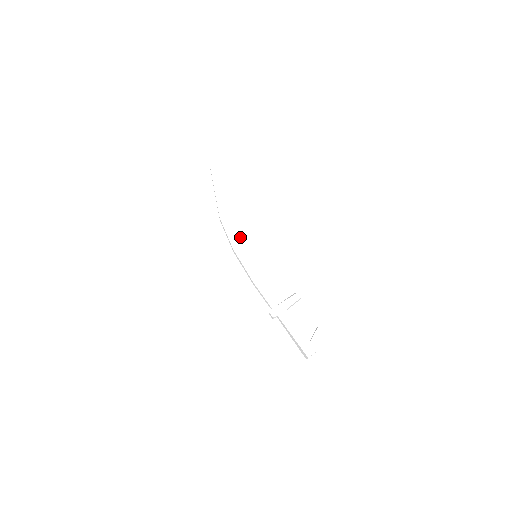
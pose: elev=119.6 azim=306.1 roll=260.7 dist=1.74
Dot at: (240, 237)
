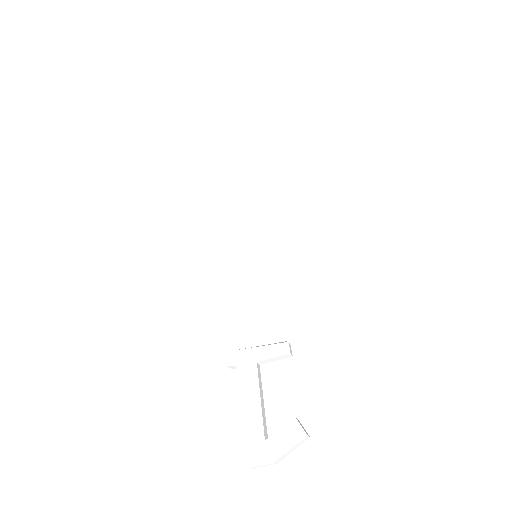
Dot at: (247, 219)
